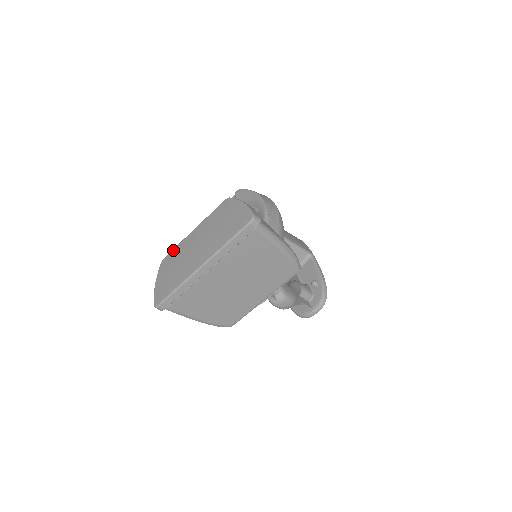
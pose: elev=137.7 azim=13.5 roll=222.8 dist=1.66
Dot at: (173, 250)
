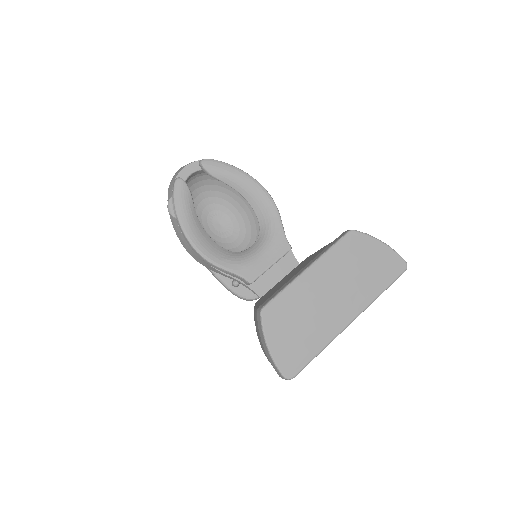
Dot at: (281, 296)
